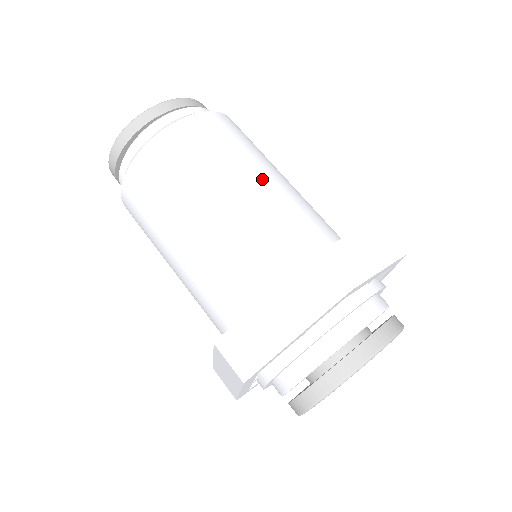
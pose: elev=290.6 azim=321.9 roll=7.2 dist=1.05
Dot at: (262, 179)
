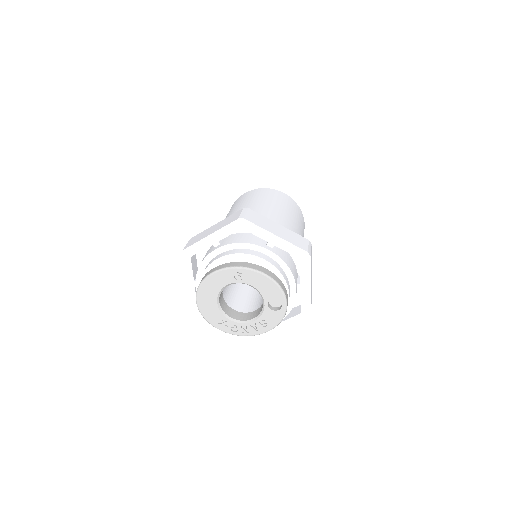
Dot at: (273, 209)
